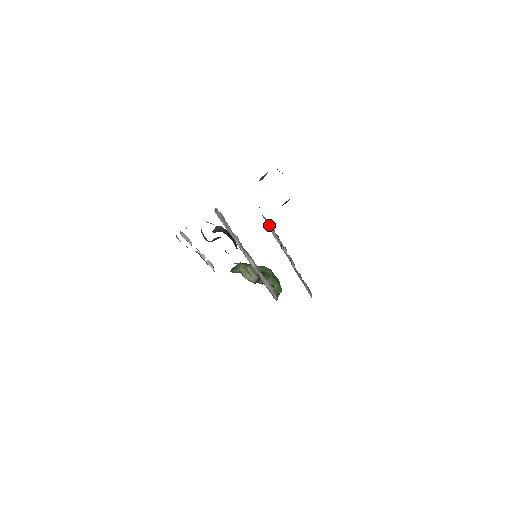
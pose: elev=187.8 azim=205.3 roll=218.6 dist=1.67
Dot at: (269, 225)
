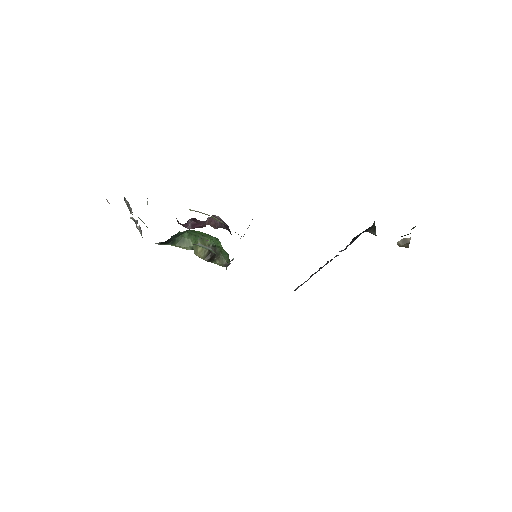
Dot at: occluded
